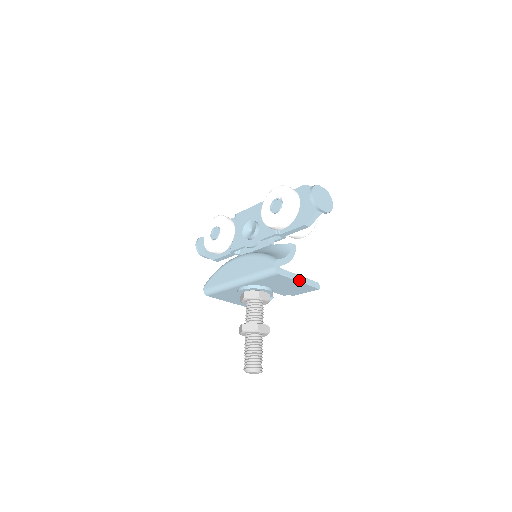
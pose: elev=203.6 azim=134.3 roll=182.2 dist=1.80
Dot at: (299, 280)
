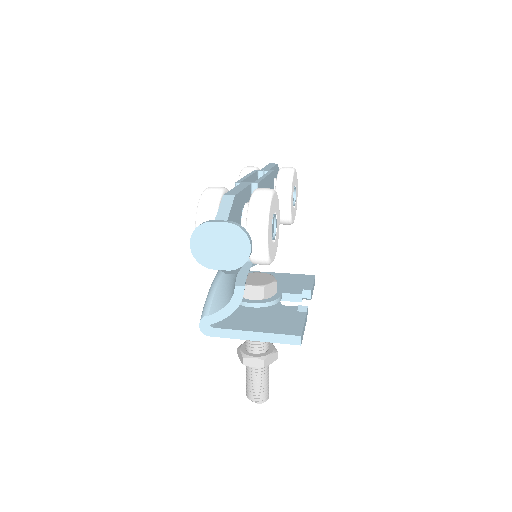
Dot at: (252, 338)
